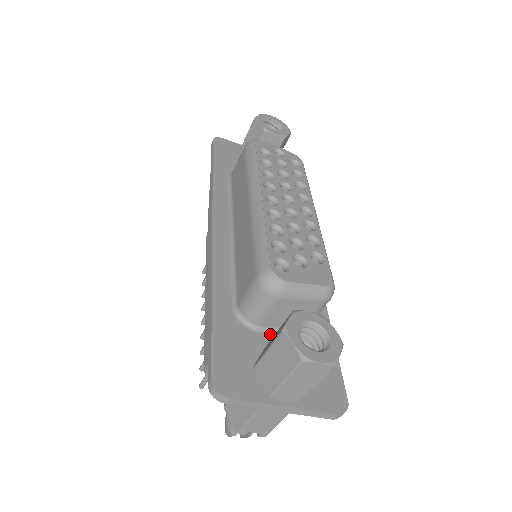
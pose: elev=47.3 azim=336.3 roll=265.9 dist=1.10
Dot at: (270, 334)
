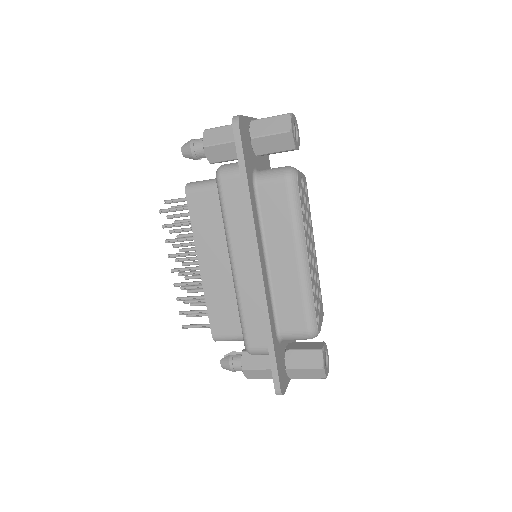
Dot at: occluded
